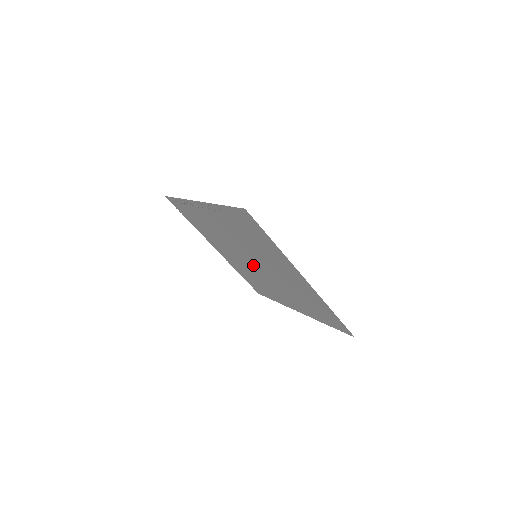
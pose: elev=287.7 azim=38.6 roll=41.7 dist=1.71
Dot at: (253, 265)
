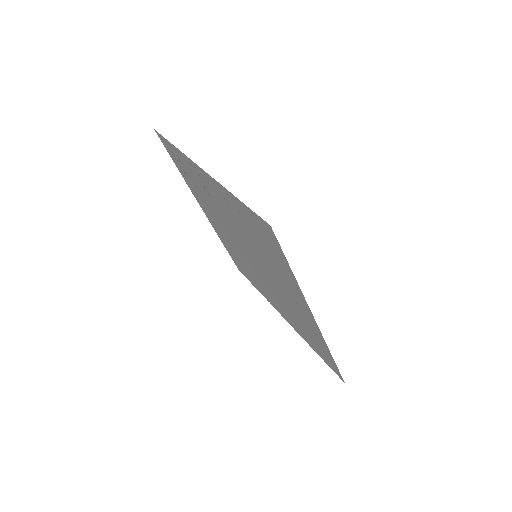
Dot at: (246, 255)
